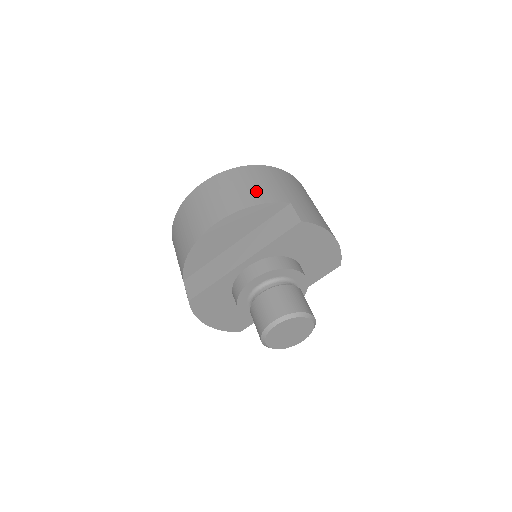
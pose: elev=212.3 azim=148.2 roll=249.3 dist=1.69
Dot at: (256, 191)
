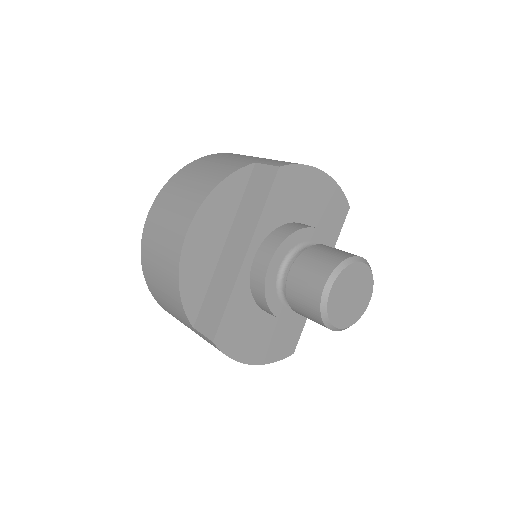
Dot at: (211, 174)
